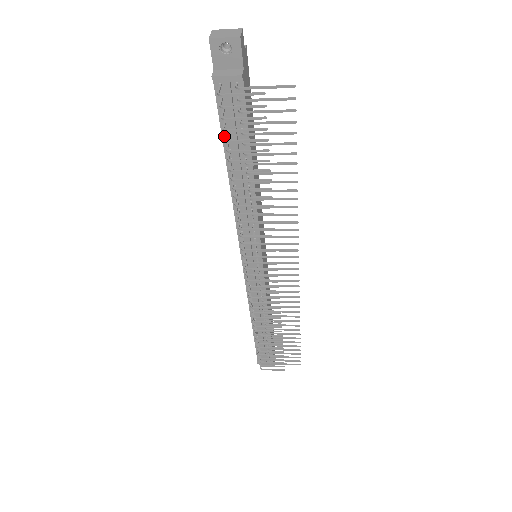
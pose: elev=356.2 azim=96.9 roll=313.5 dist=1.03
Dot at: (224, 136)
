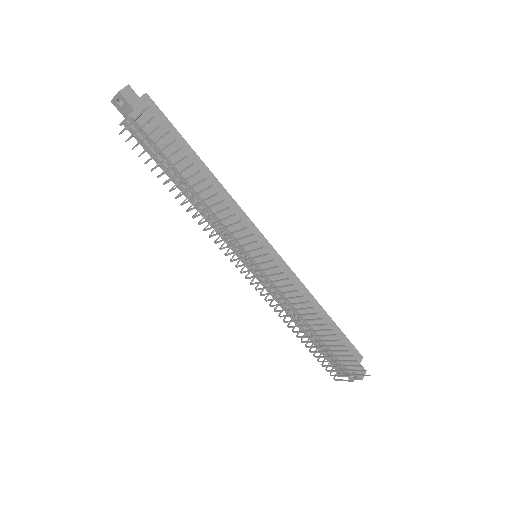
Dot at: (146, 161)
